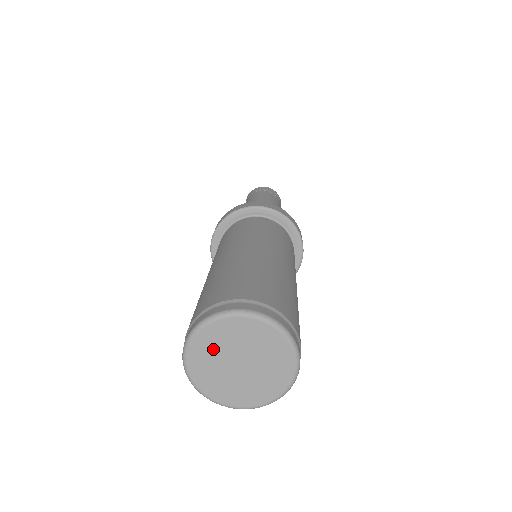
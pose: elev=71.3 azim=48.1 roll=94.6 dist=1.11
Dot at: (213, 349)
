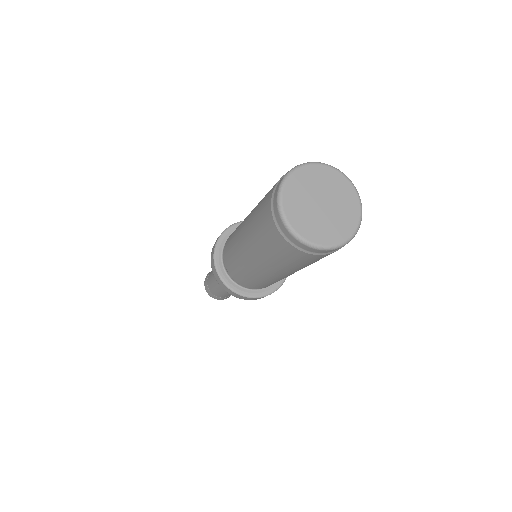
Dot at: (300, 194)
